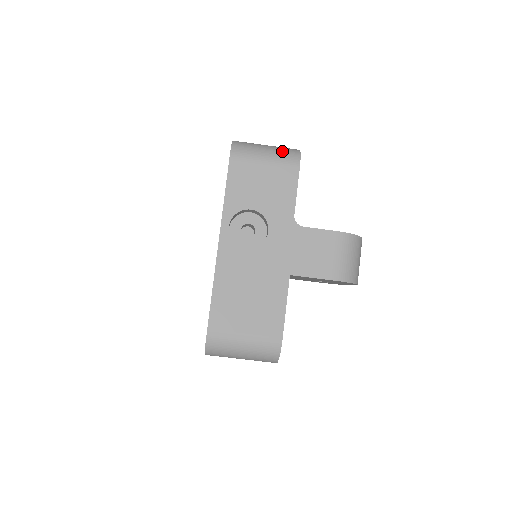
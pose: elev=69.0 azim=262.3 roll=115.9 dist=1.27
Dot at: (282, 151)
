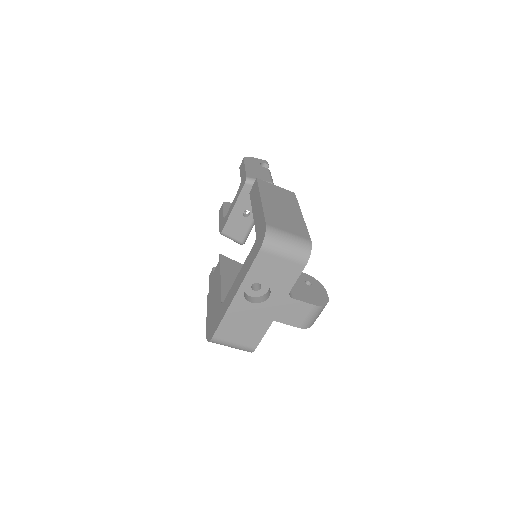
Dot at: (299, 249)
